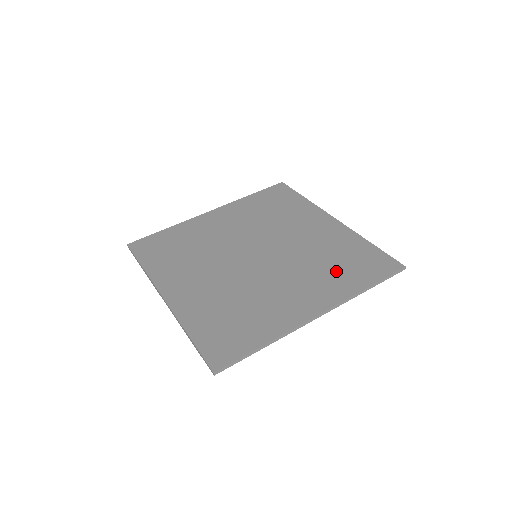
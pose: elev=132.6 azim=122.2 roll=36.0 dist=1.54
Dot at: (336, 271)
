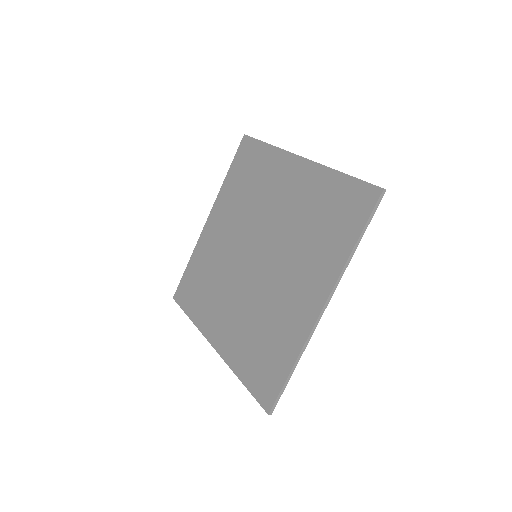
Dot at: (321, 238)
